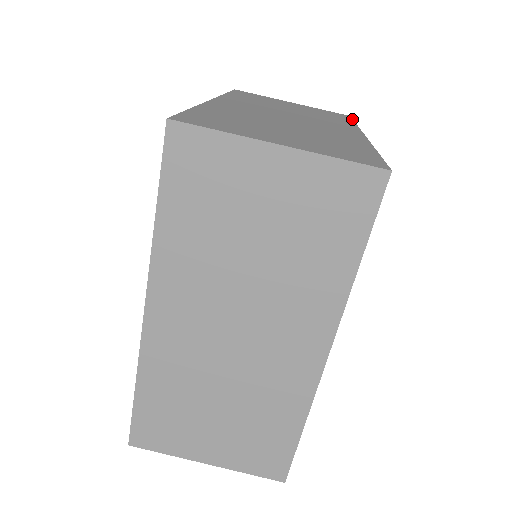
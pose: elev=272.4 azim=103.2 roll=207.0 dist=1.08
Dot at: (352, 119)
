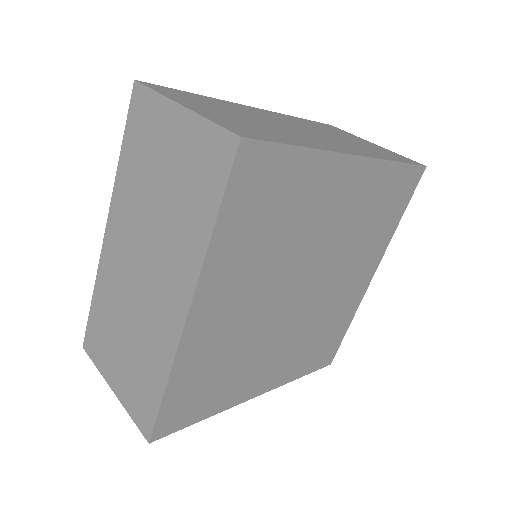
Dot at: (412, 163)
